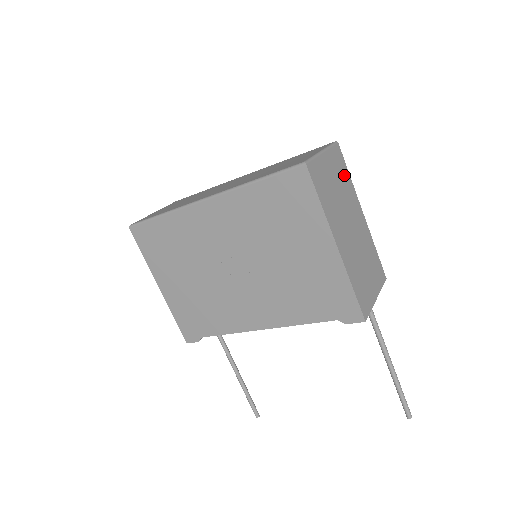
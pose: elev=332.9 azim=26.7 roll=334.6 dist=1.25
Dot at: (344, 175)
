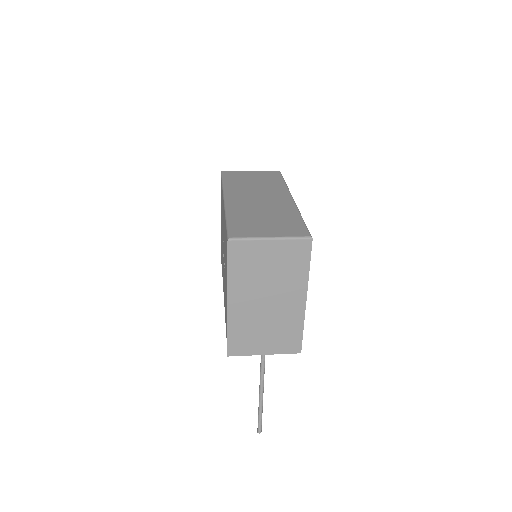
Dot at: (297, 265)
